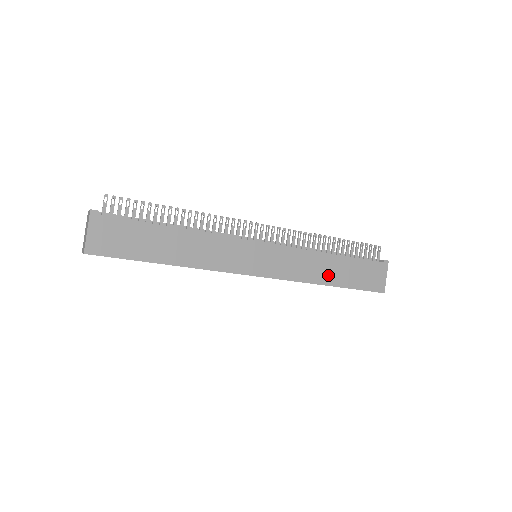
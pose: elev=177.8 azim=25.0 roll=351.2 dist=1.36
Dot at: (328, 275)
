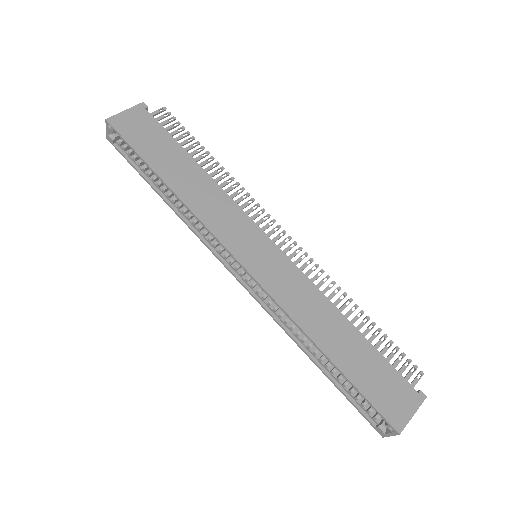
Dot at: (328, 337)
